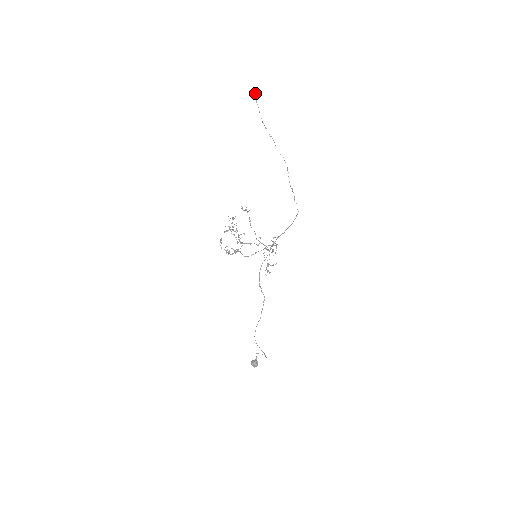
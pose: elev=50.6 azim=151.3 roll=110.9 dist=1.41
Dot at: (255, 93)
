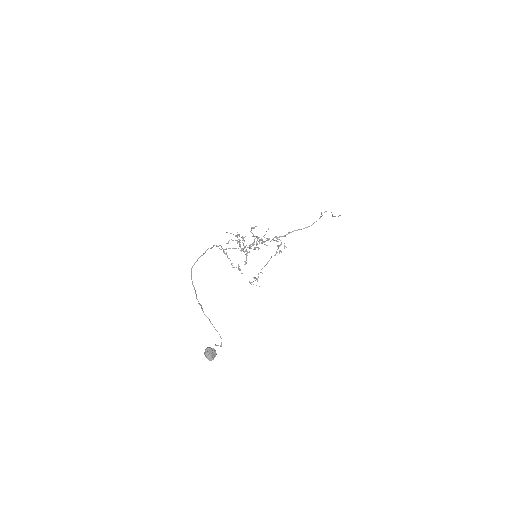
Dot at: (340, 215)
